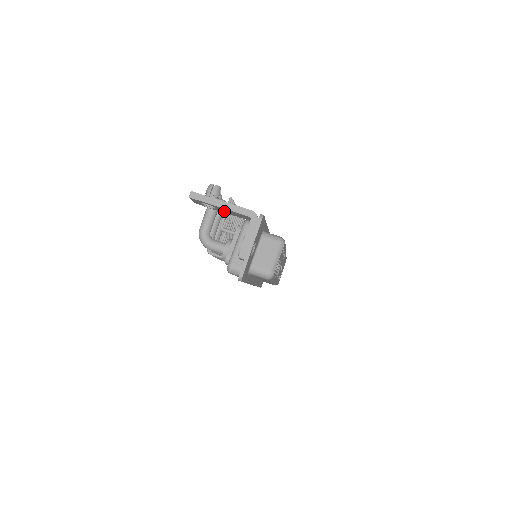
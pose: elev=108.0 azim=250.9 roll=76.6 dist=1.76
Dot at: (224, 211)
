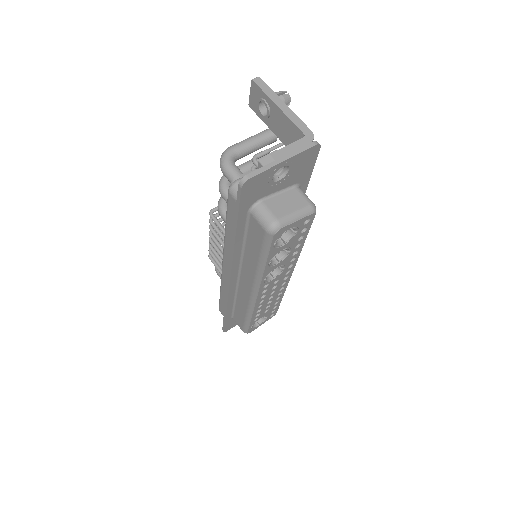
Dot at: (276, 126)
